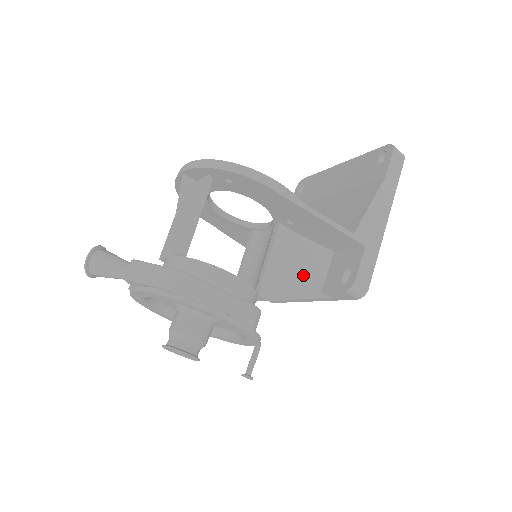
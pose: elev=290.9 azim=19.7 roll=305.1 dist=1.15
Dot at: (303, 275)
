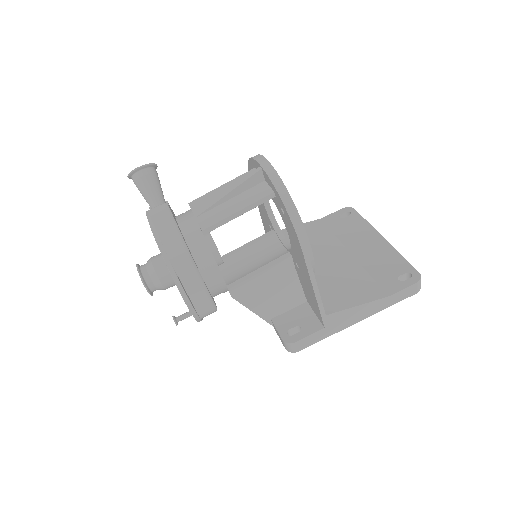
Dot at: (271, 300)
